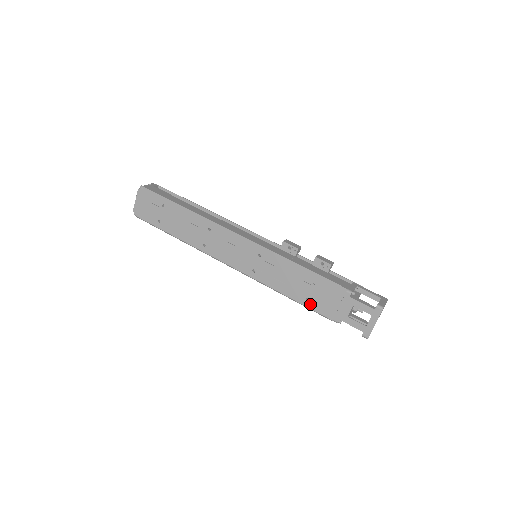
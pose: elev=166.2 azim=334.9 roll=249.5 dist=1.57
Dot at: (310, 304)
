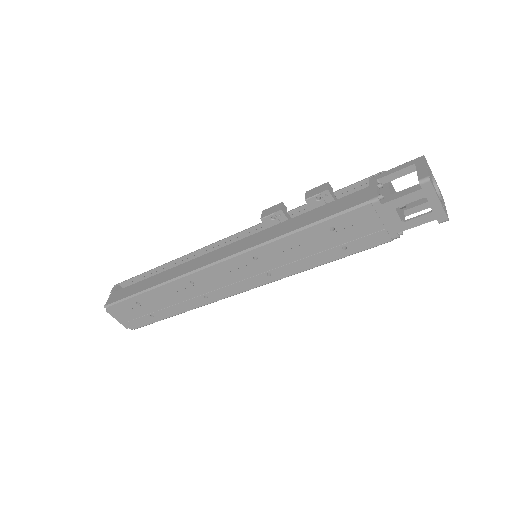
Dot at: (352, 249)
